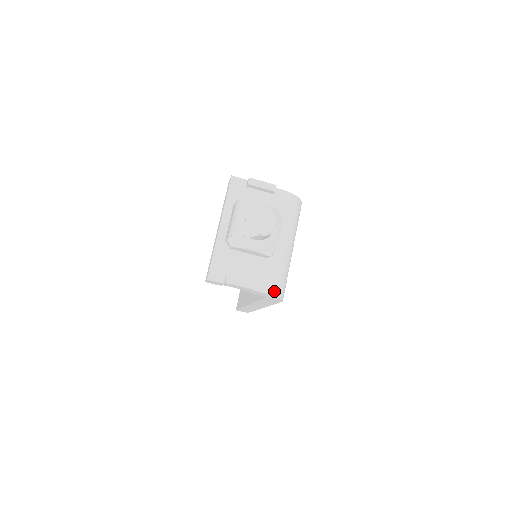
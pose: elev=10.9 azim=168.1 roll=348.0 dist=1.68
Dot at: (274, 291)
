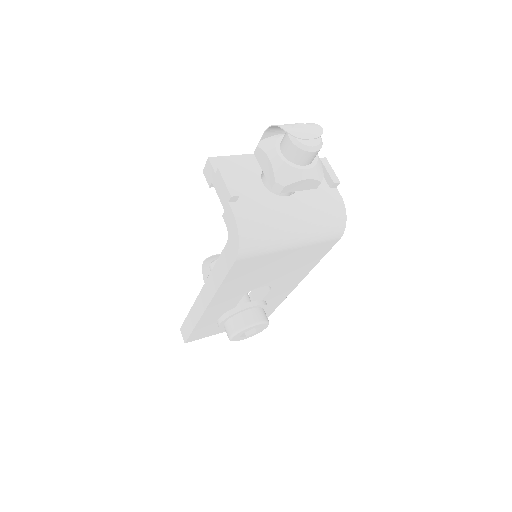
Dot at: (243, 226)
